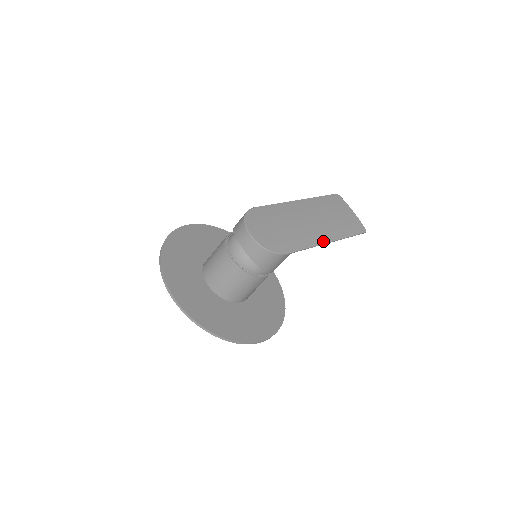
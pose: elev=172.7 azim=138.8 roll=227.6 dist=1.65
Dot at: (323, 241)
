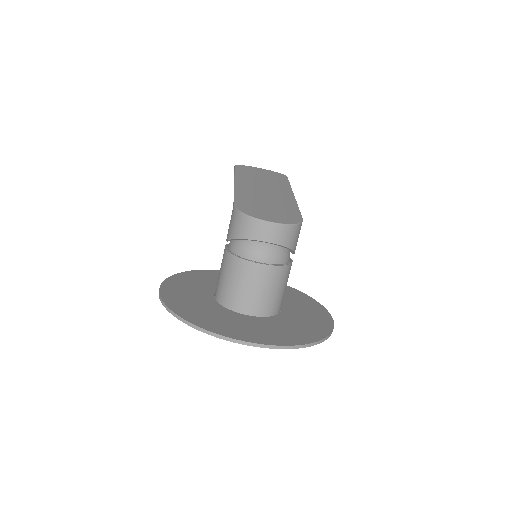
Dot at: (292, 196)
